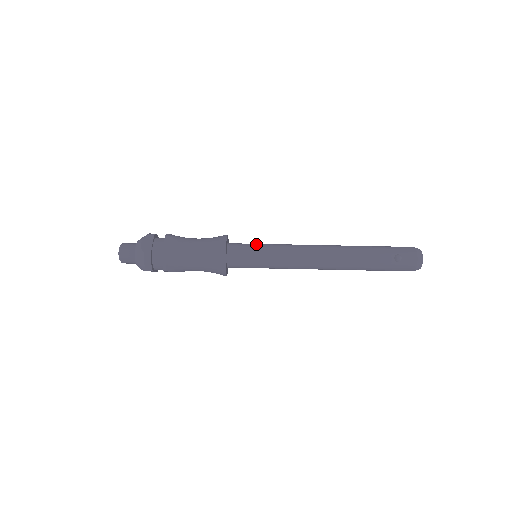
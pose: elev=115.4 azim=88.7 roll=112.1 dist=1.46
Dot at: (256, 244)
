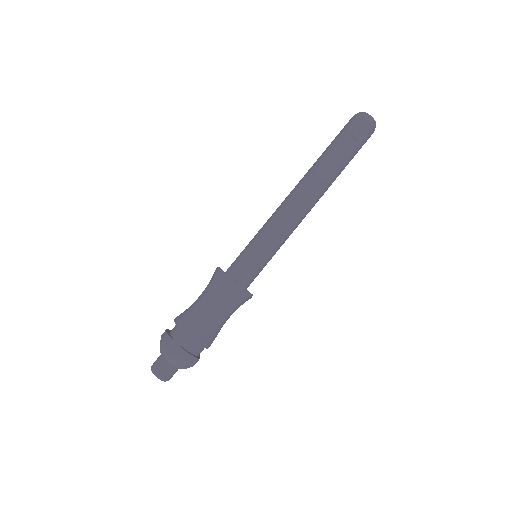
Dot at: (247, 248)
